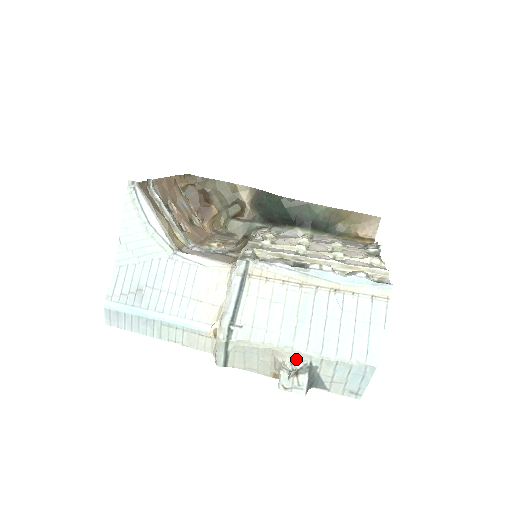
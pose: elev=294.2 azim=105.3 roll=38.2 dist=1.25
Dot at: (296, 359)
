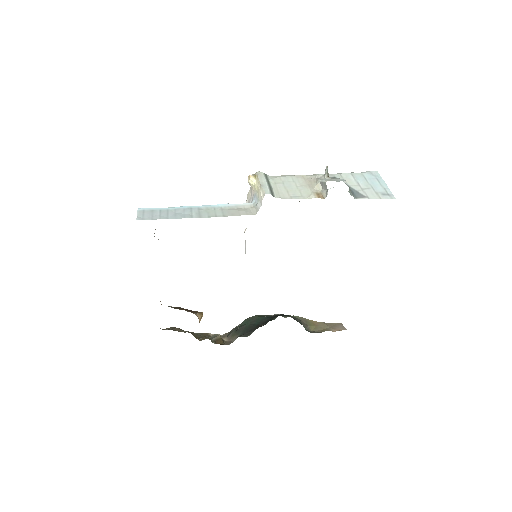
Dot at: occluded
